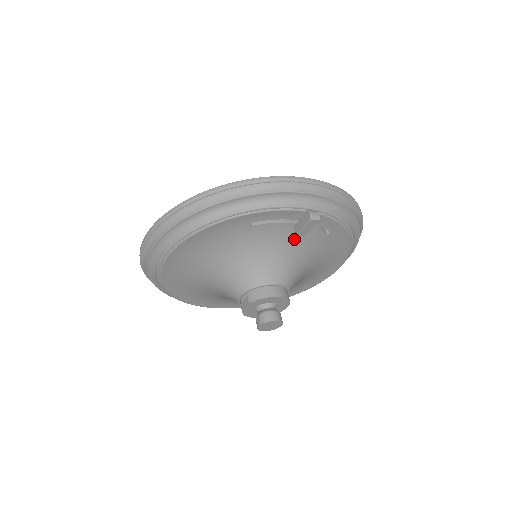
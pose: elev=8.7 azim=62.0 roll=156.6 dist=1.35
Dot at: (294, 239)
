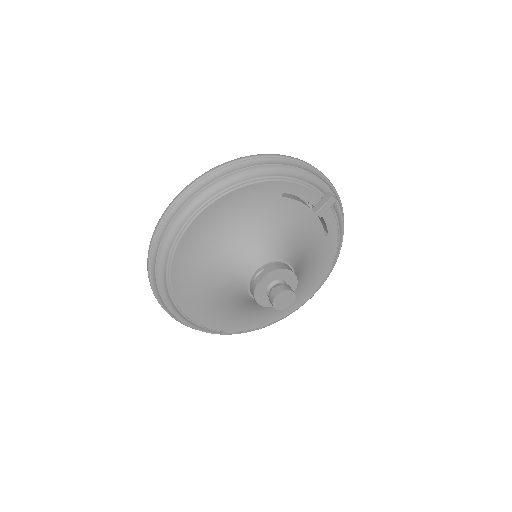
Dot at: (305, 227)
